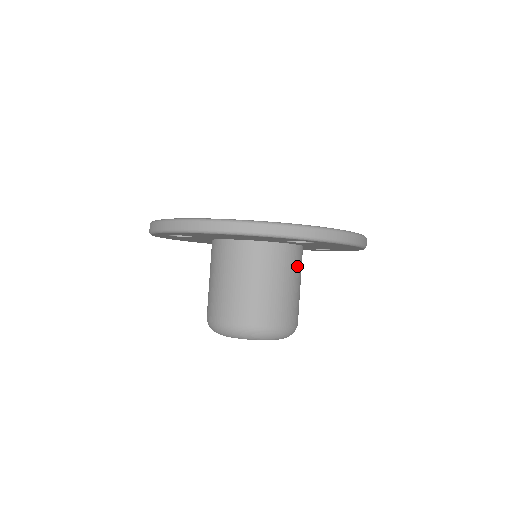
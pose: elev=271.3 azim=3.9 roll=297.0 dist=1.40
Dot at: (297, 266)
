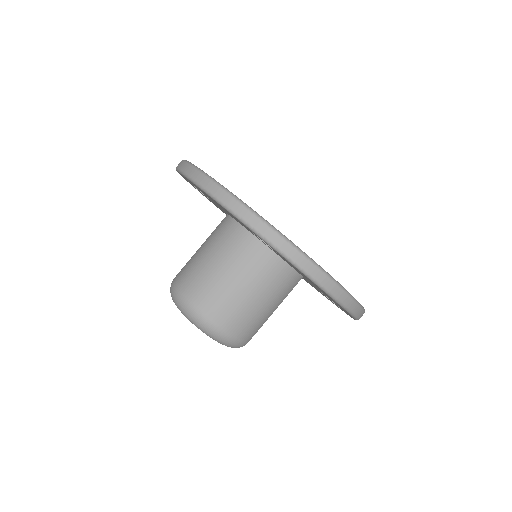
Dot at: (272, 282)
